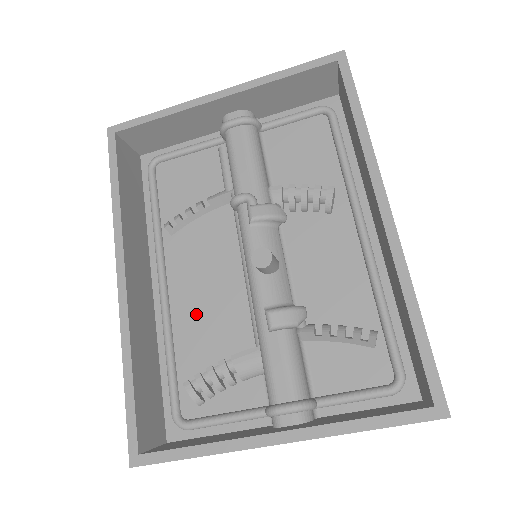
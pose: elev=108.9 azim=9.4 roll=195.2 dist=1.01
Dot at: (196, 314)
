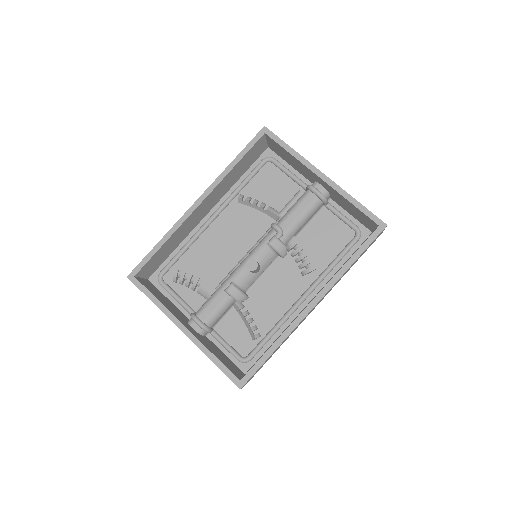
Dot at: (210, 247)
